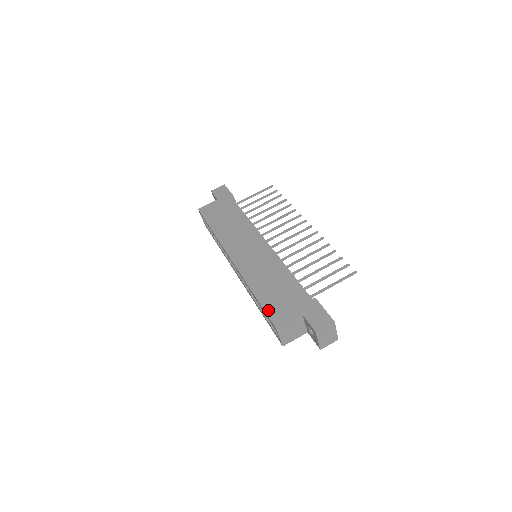
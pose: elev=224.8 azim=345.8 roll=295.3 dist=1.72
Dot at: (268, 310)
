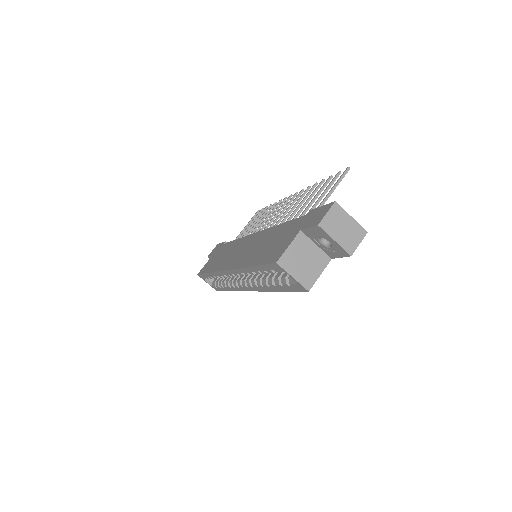
Dot at: (265, 261)
